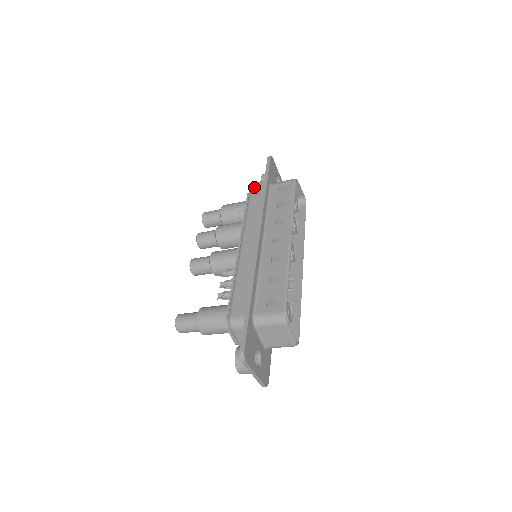
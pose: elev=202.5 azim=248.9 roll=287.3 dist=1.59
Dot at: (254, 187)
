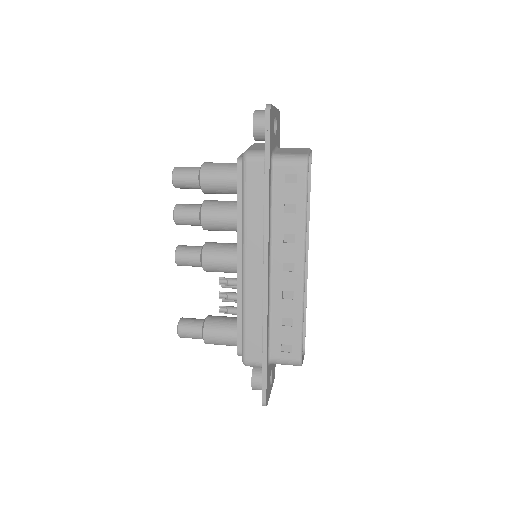
Dot at: (249, 168)
